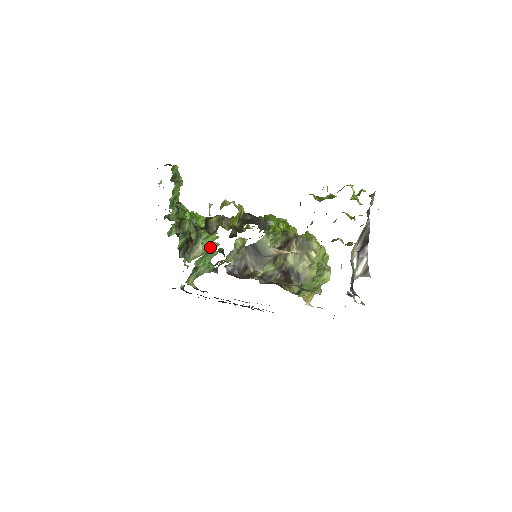
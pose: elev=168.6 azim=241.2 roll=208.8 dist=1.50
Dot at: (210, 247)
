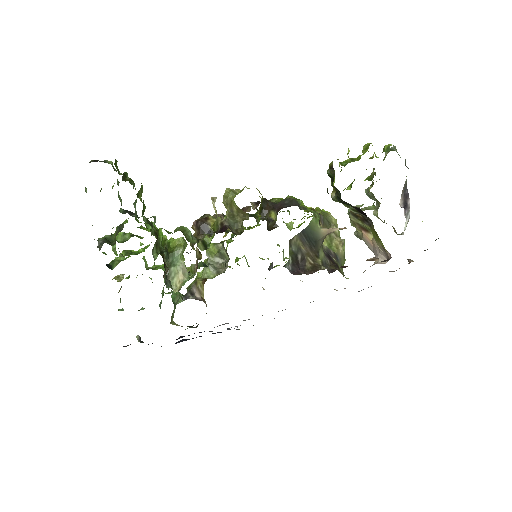
Dot at: occluded
